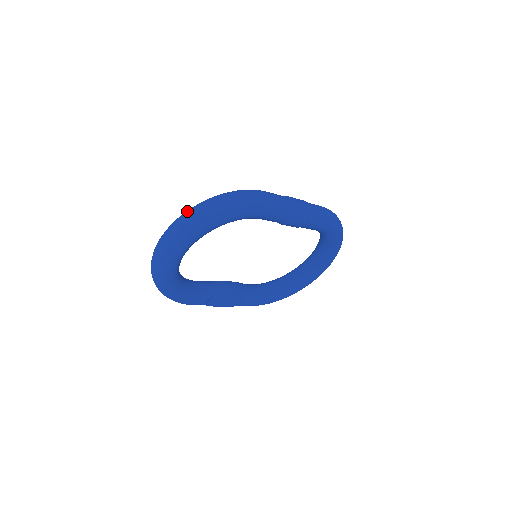
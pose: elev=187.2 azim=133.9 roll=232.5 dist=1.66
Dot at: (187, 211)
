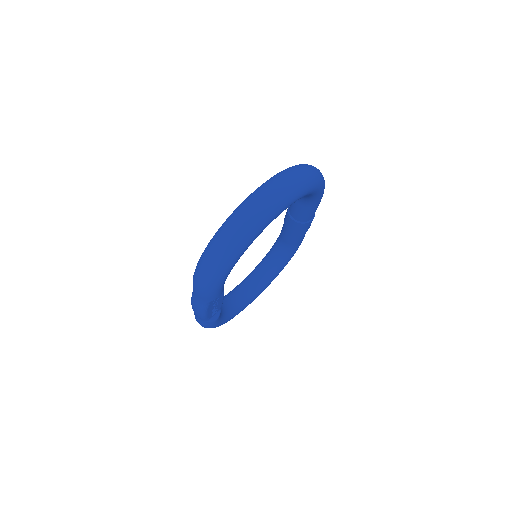
Dot at: (296, 166)
